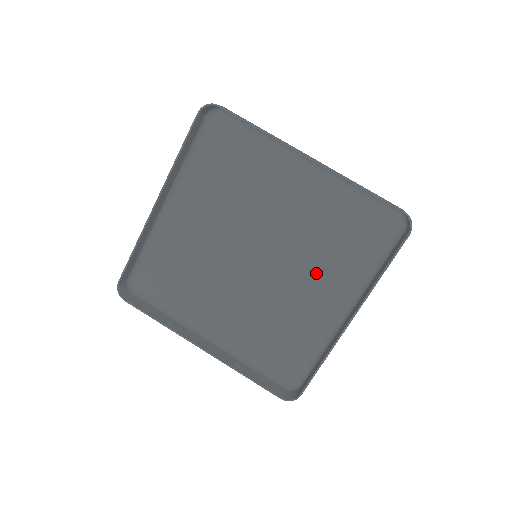
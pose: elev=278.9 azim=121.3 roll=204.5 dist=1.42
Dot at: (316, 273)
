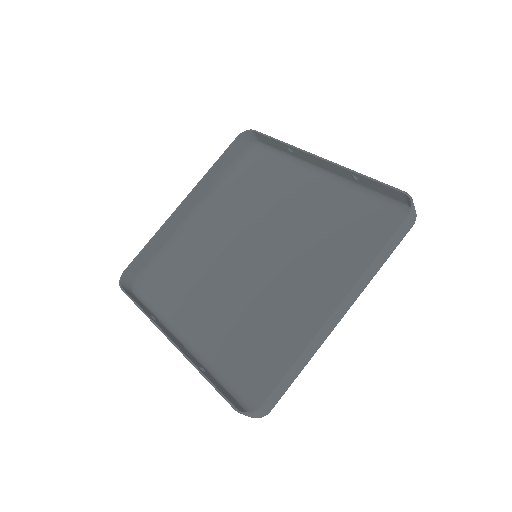
Dot at: (313, 274)
